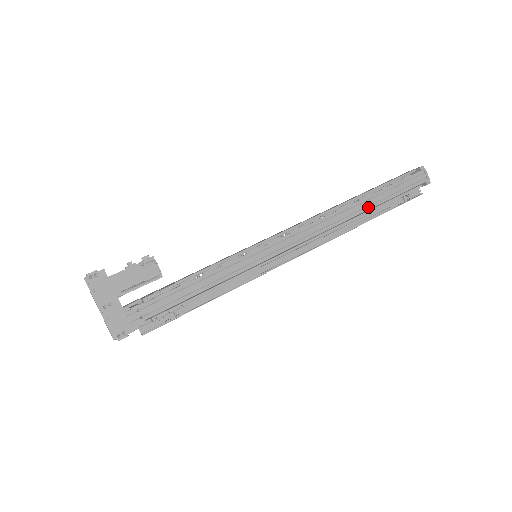
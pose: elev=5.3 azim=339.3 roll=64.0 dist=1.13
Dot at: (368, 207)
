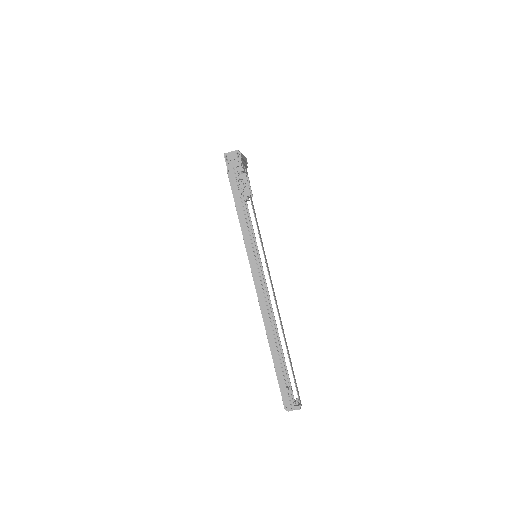
Dot at: (286, 345)
